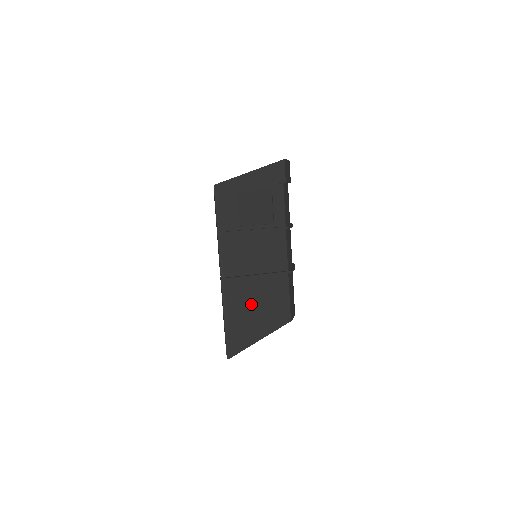
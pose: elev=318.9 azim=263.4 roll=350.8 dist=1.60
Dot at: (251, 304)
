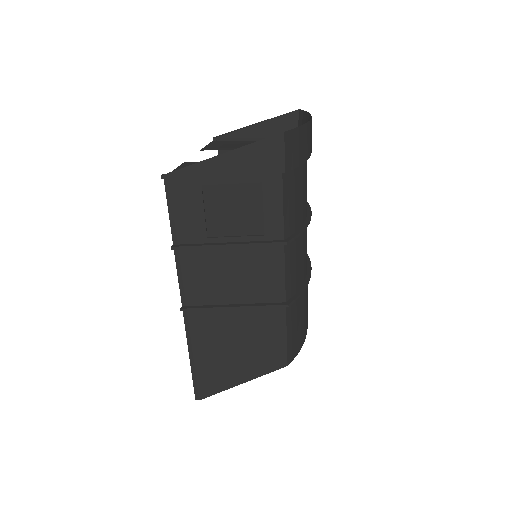
Dot at: (228, 341)
